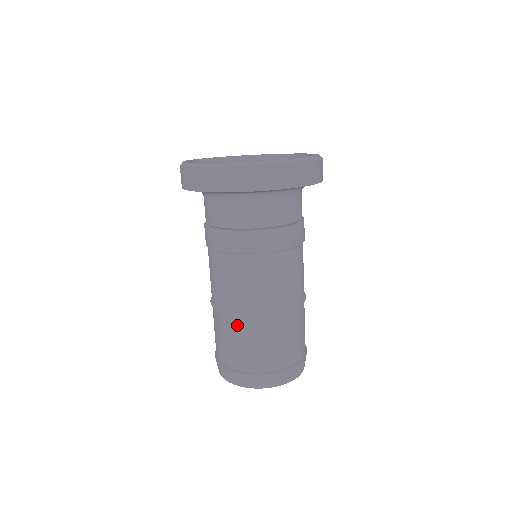
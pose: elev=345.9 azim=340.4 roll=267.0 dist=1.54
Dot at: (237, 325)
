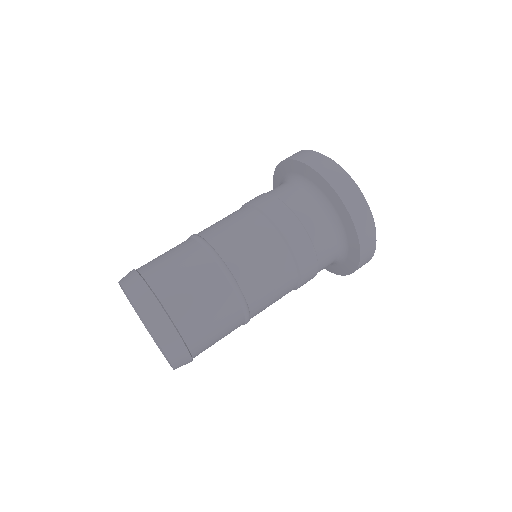
Dot at: (186, 243)
